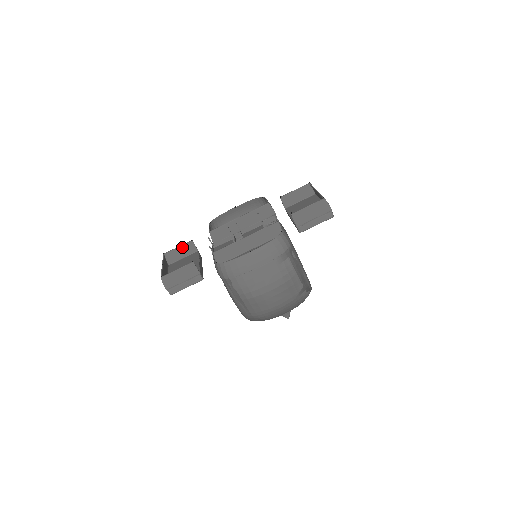
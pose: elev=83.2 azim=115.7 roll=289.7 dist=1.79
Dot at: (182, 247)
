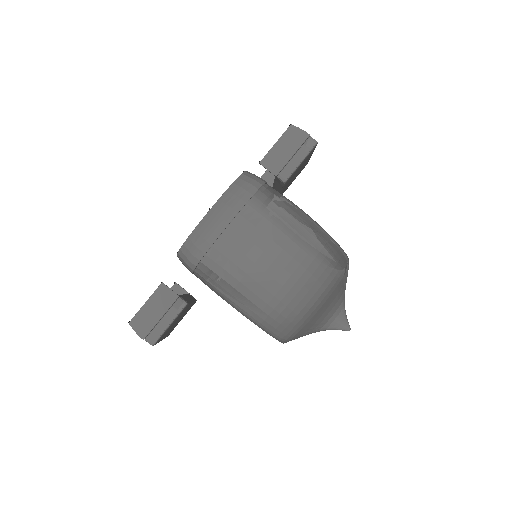
Dot at: occluded
